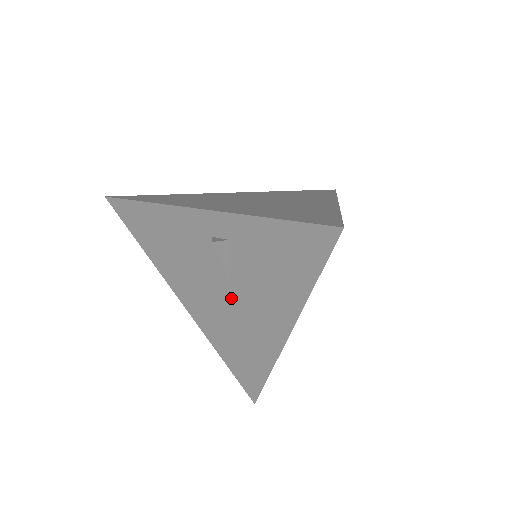
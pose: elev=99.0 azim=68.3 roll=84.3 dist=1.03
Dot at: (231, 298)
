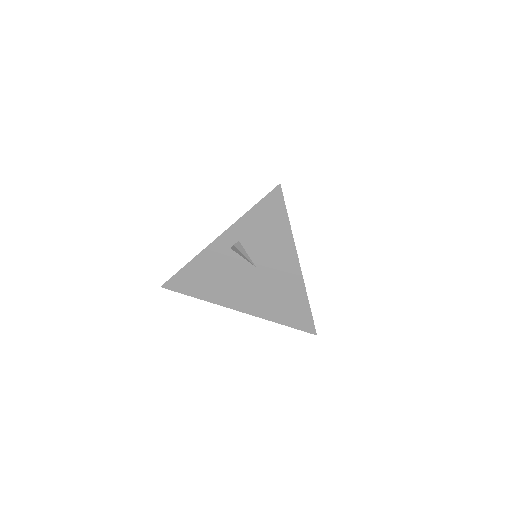
Dot at: (260, 275)
